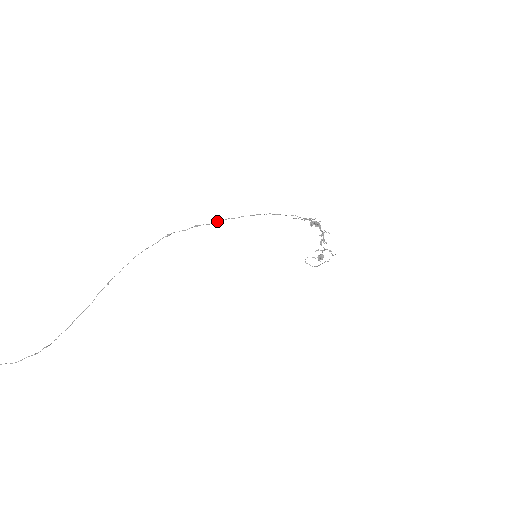
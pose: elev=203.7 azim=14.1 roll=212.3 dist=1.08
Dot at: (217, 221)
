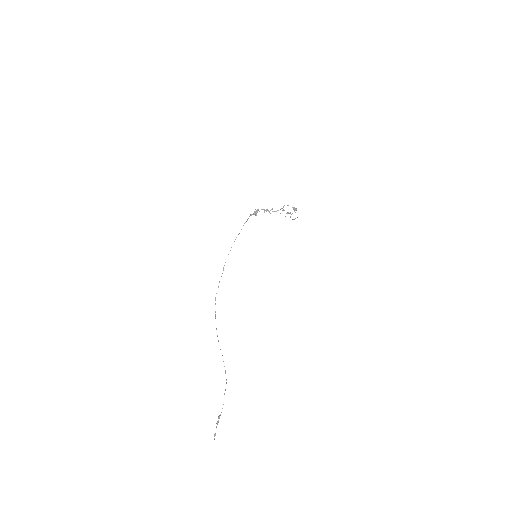
Dot at: (223, 269)
